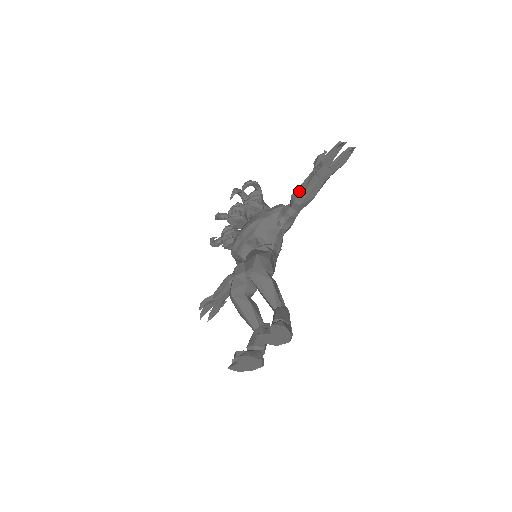
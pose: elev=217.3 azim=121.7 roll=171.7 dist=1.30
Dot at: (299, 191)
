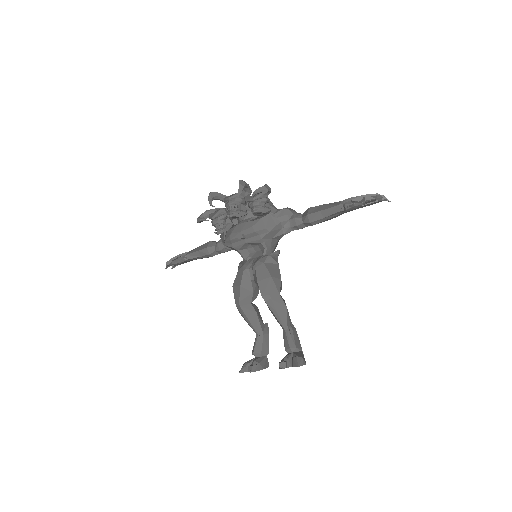
Dot at: (318, 216)
